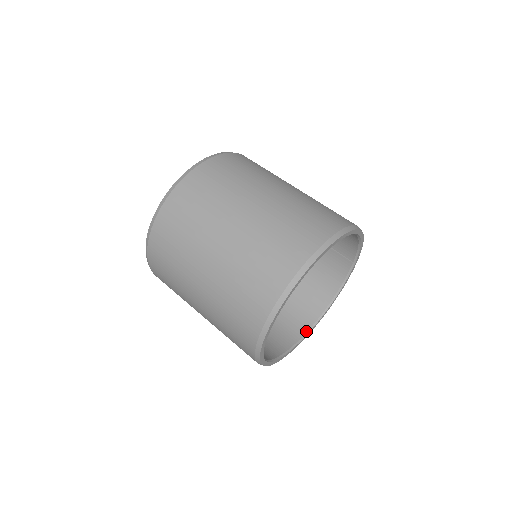
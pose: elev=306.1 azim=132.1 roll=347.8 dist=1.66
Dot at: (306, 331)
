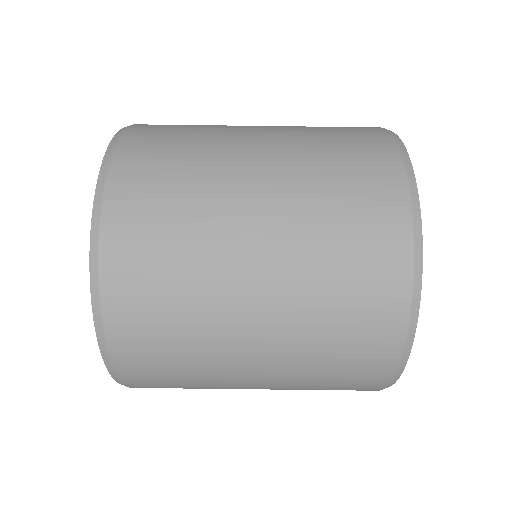
Dot at: occluded
